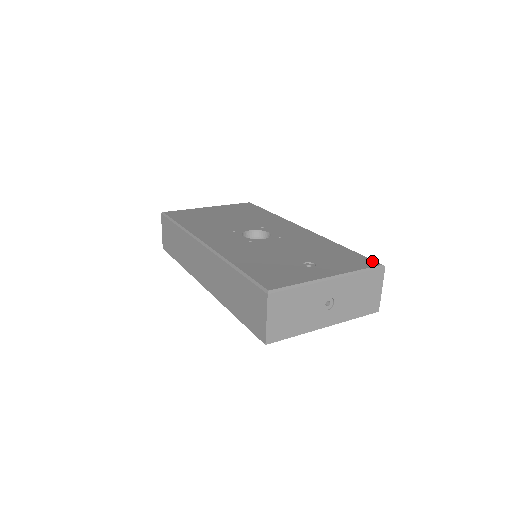
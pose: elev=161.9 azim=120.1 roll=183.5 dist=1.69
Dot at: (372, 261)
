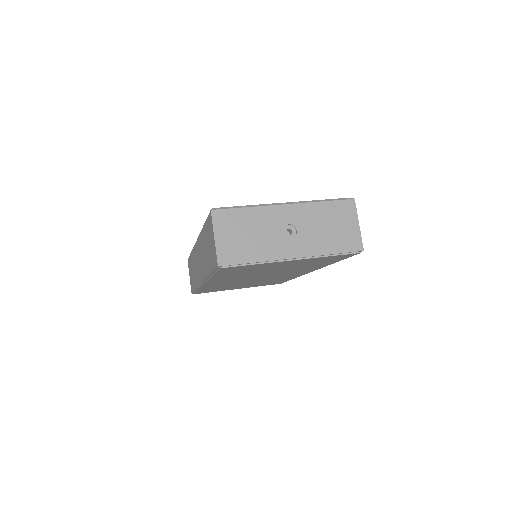
Dot at: occluded
